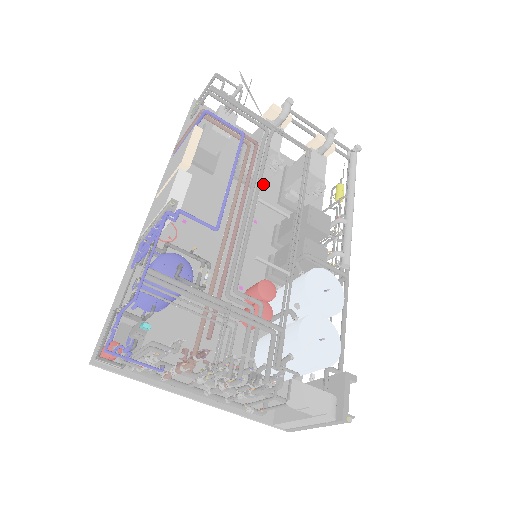
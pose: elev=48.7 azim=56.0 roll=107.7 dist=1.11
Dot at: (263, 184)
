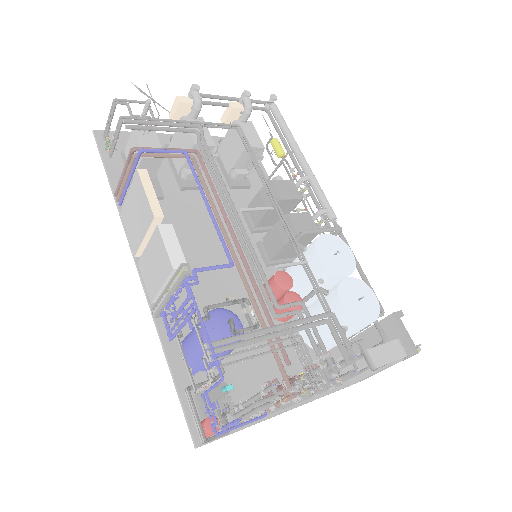
Dot at: occluded
